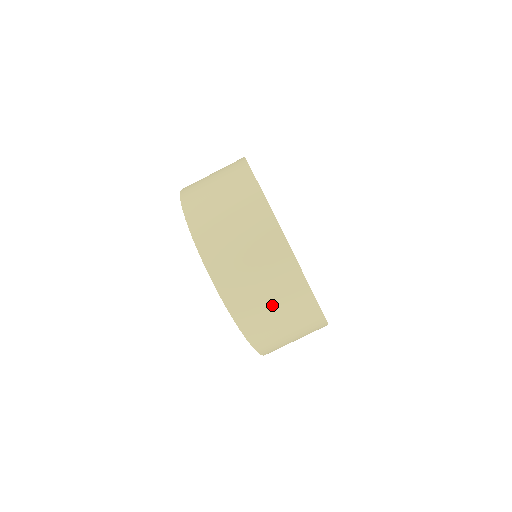
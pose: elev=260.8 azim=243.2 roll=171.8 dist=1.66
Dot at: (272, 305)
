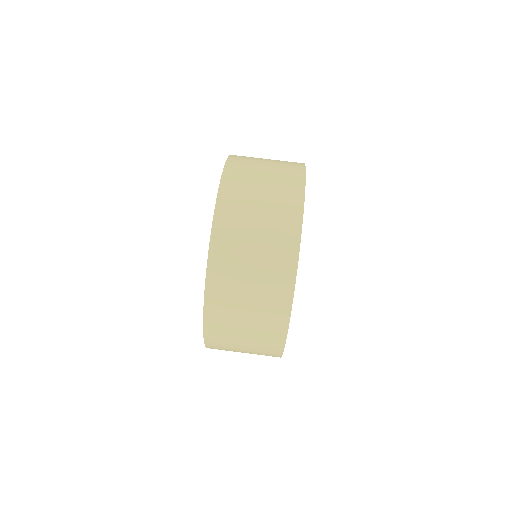
Dot at: (244, 333)
